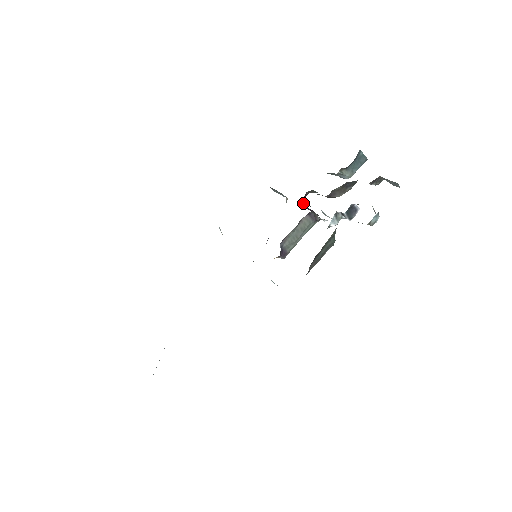
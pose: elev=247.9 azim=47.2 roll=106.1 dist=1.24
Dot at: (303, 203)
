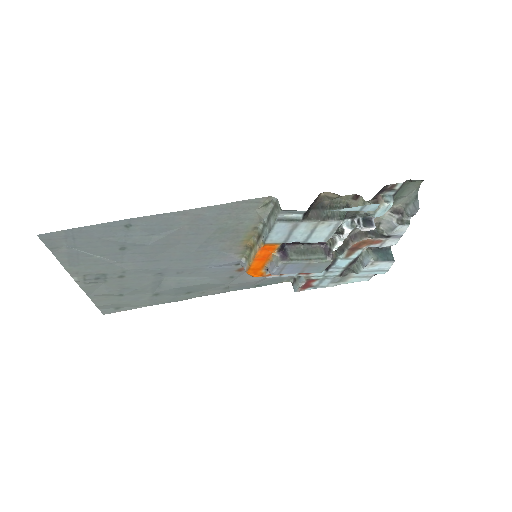
Dot at: occluded
